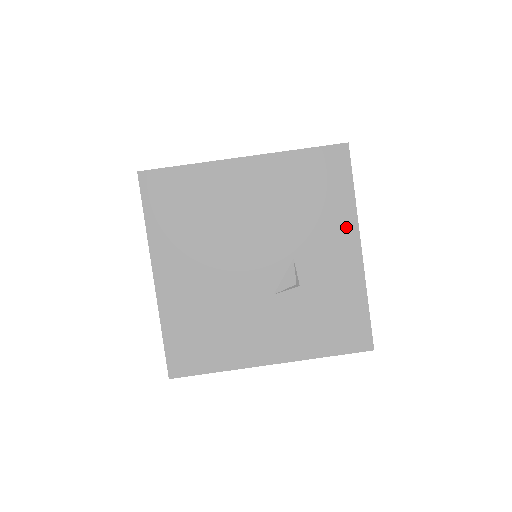
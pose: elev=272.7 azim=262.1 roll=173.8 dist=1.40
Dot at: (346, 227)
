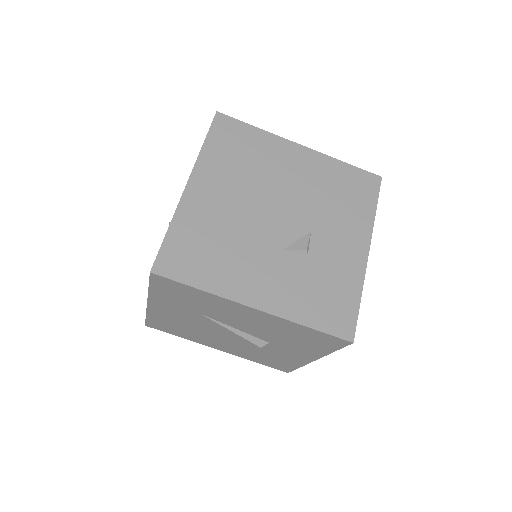
Dot at: (362, 231)
